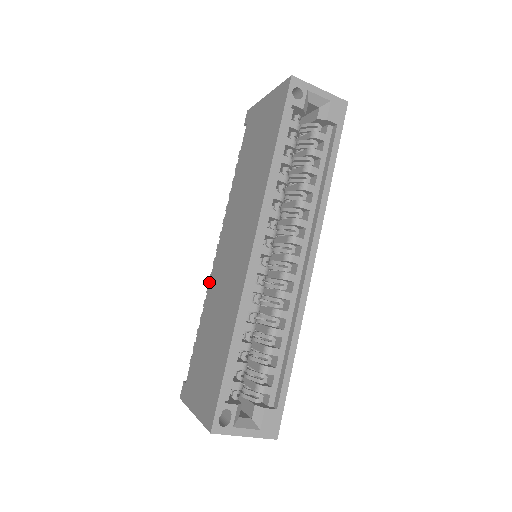
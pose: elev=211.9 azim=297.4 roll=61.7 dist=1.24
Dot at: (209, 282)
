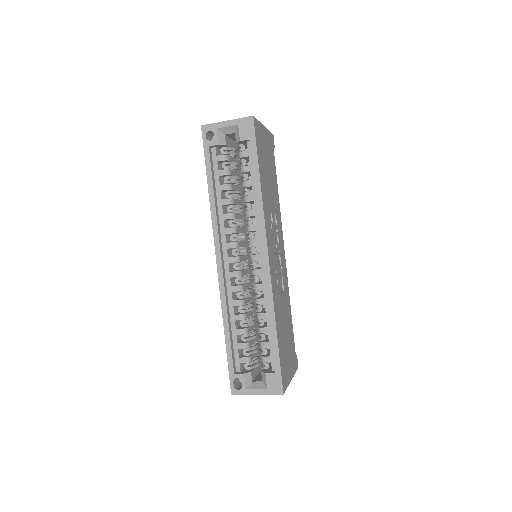
Dot at: occluded
